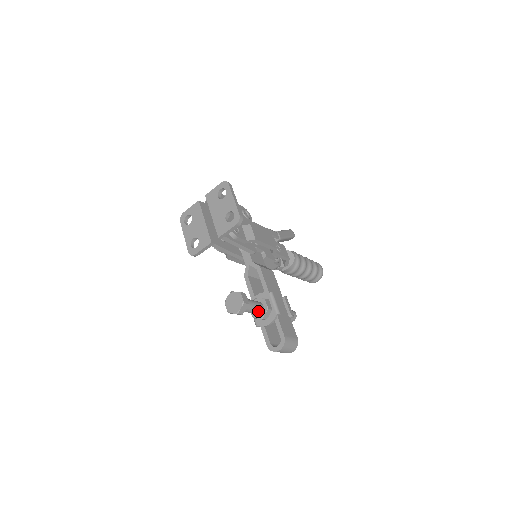
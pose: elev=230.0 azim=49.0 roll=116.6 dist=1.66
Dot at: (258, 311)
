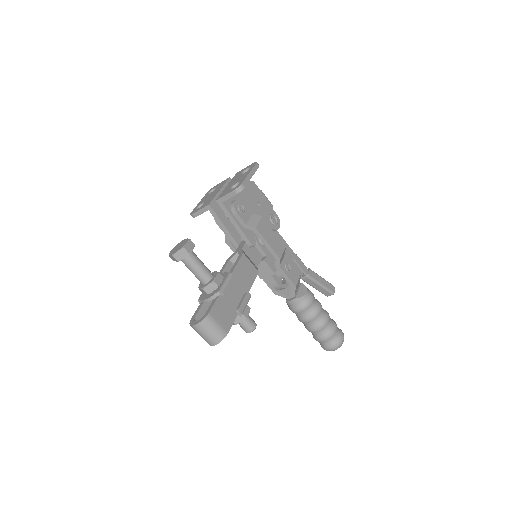
Dot at: (203, 277)
